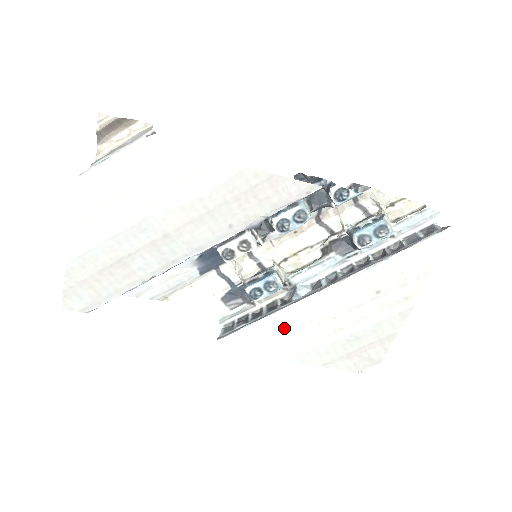
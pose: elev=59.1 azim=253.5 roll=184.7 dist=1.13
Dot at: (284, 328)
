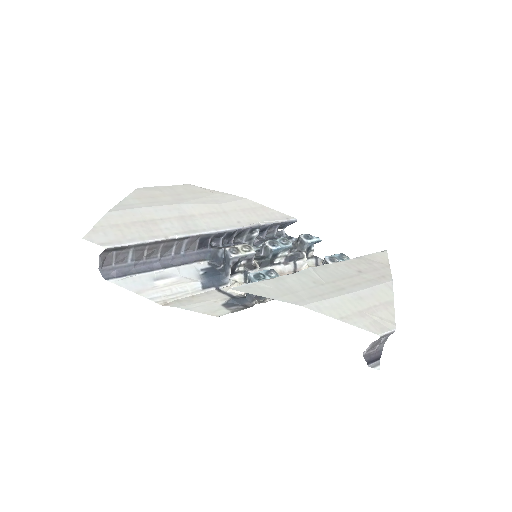
Dot at: (292, 285)
